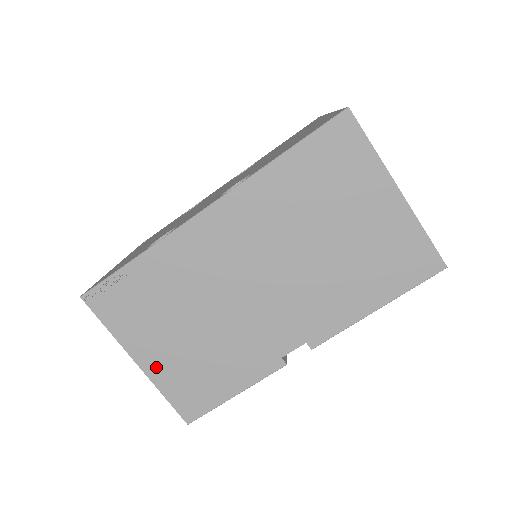
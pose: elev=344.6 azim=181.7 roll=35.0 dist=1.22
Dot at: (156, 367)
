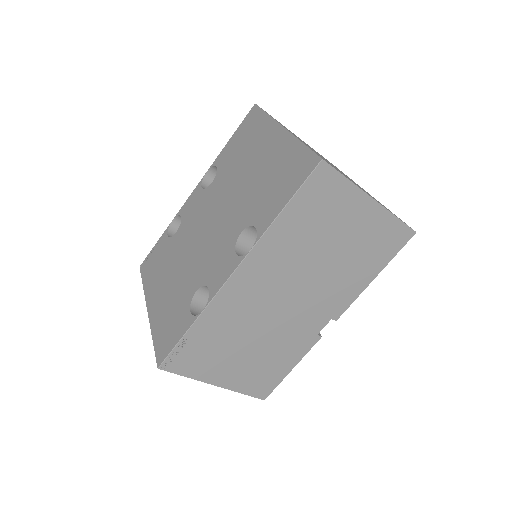
Dot at: (231, 381)
